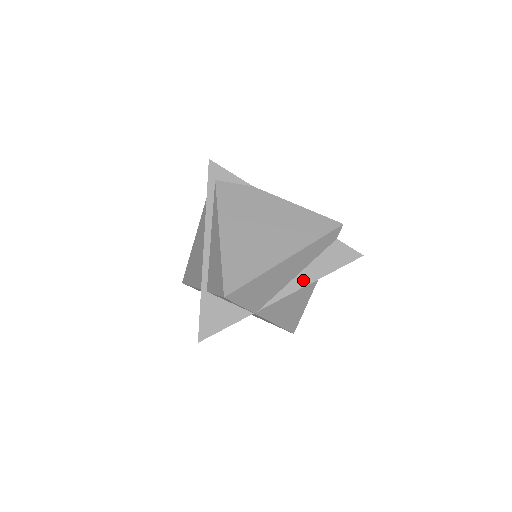
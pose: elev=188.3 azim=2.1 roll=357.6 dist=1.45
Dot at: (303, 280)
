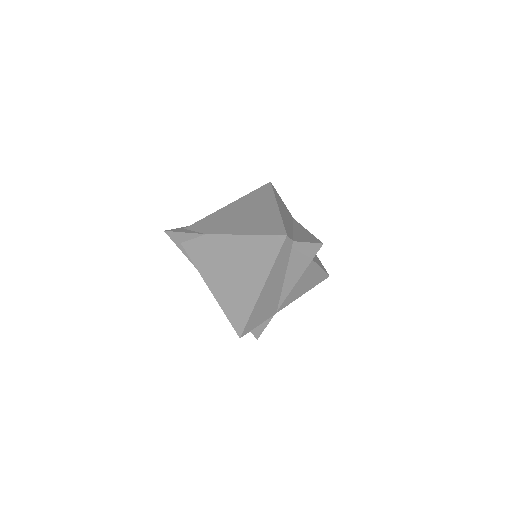
Dot at: (291, 281)
